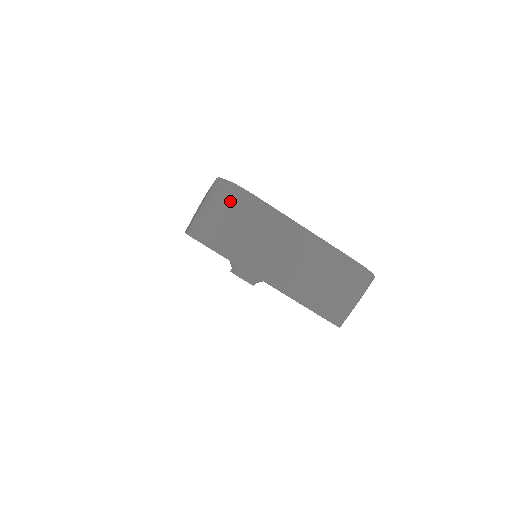
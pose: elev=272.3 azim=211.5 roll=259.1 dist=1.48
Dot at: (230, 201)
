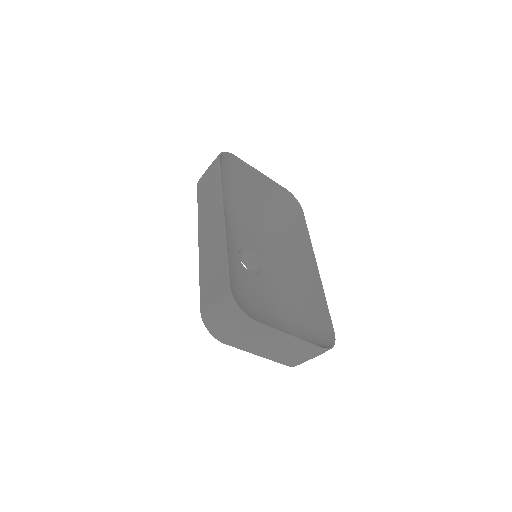
Dot at: (236, 321)
